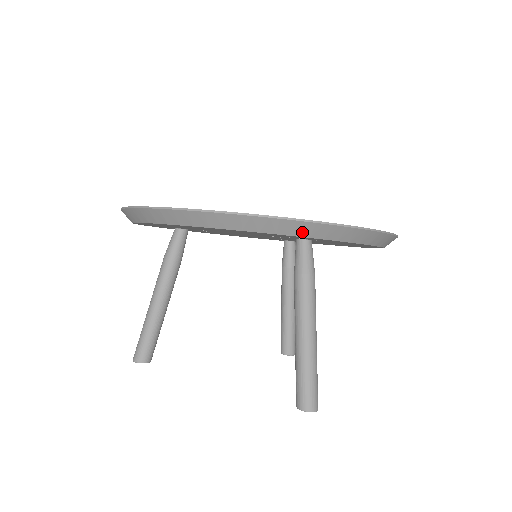
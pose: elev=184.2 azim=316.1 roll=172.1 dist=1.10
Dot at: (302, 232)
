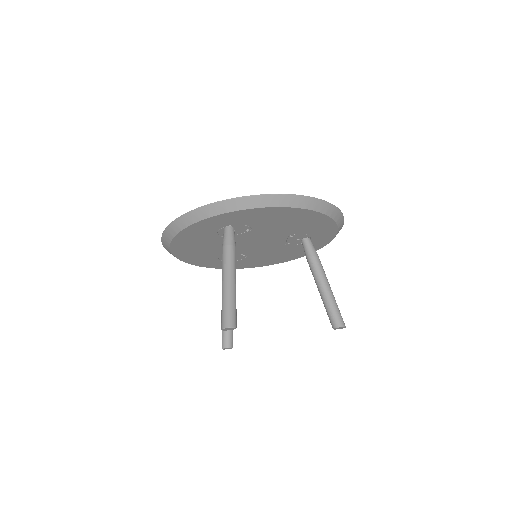
Dot at: (188, 223)
